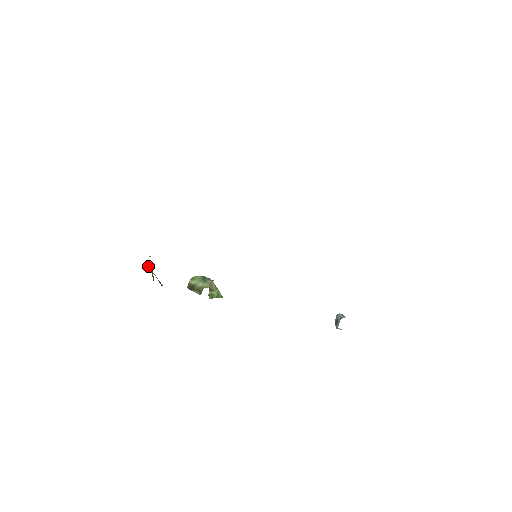
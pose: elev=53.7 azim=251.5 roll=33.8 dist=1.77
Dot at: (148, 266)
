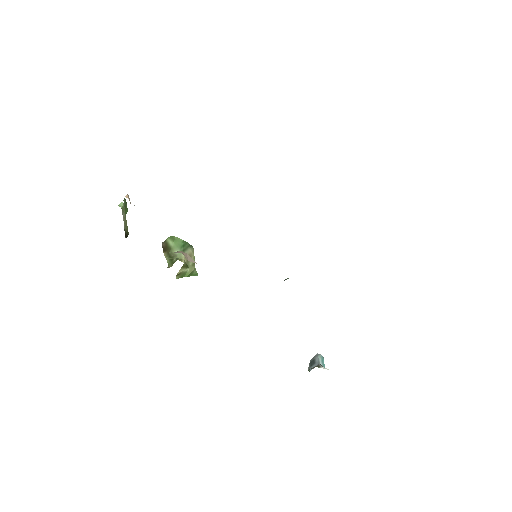
Dot at: (121, 203)
